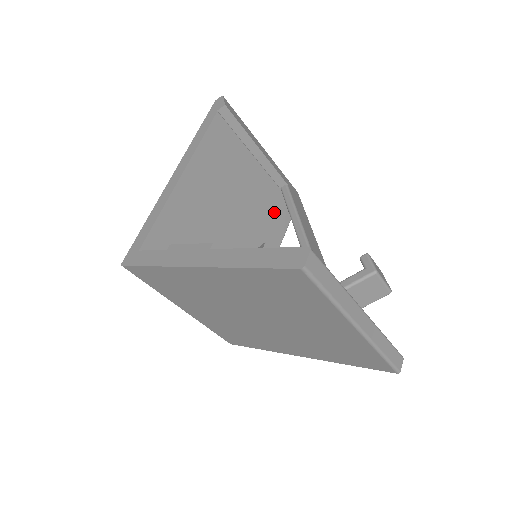
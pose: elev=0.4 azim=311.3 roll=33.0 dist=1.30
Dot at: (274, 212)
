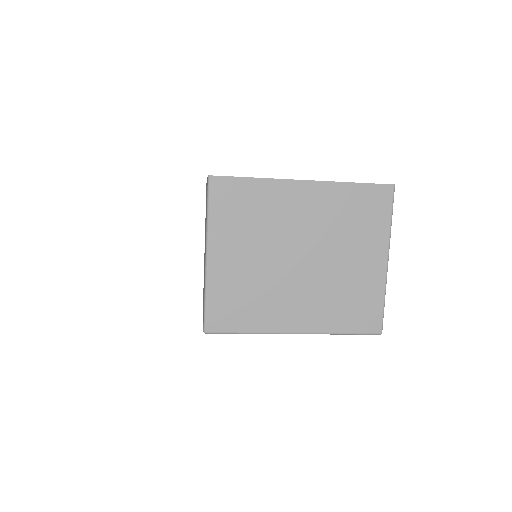
Dot at: occluded
